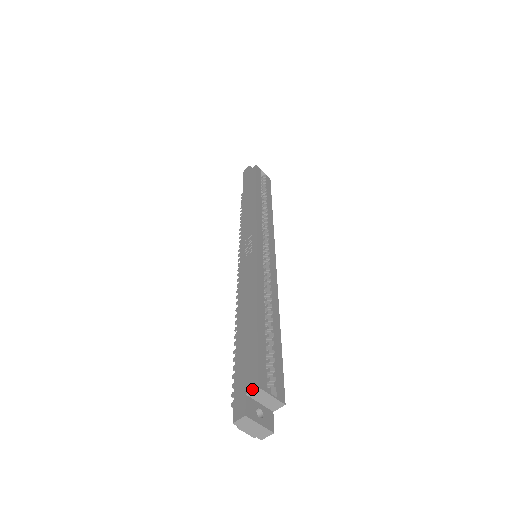
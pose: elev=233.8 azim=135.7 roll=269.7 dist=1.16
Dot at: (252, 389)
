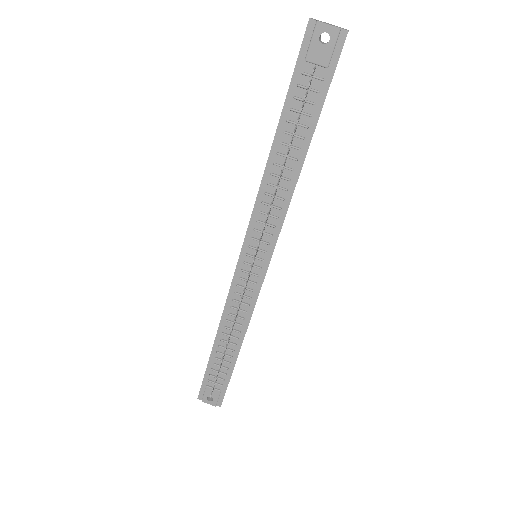
Dot at: occluded
